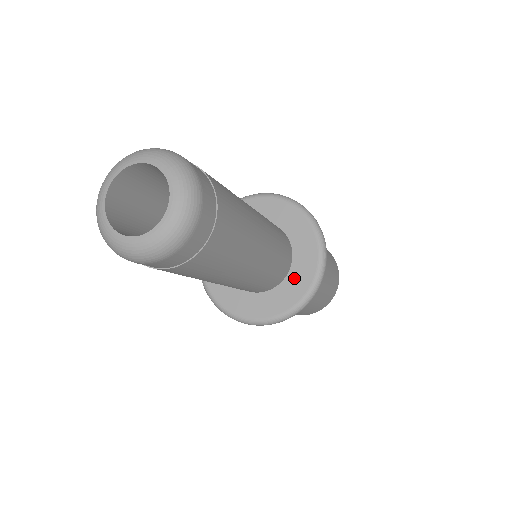
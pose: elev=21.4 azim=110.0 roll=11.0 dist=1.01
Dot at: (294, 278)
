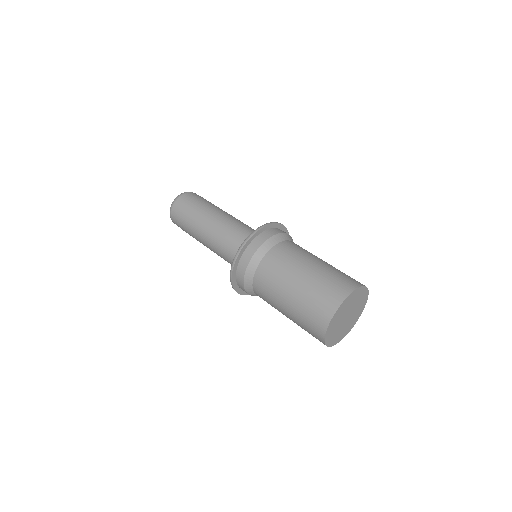
Dot at: occluded
